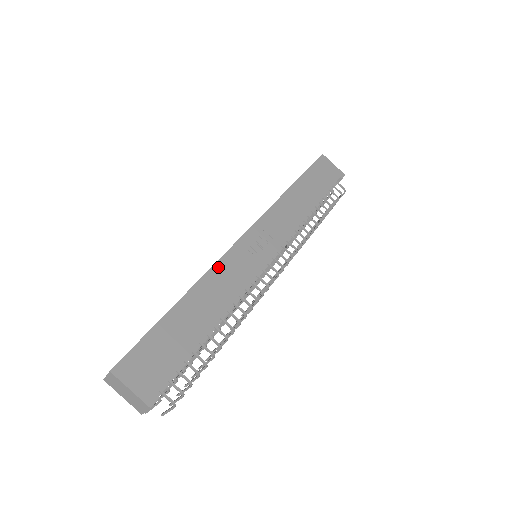
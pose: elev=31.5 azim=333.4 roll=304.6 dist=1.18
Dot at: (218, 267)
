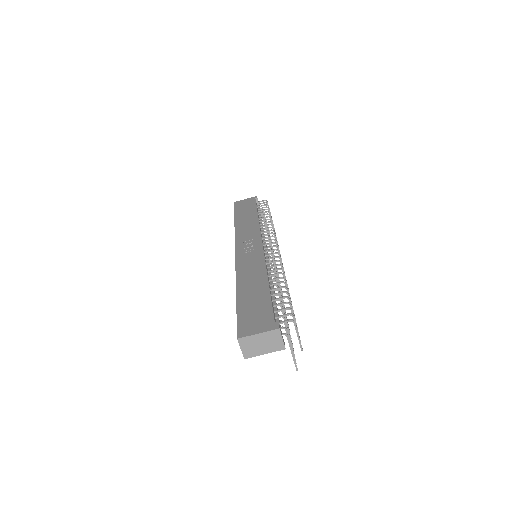
Dot at: (239, 269)
